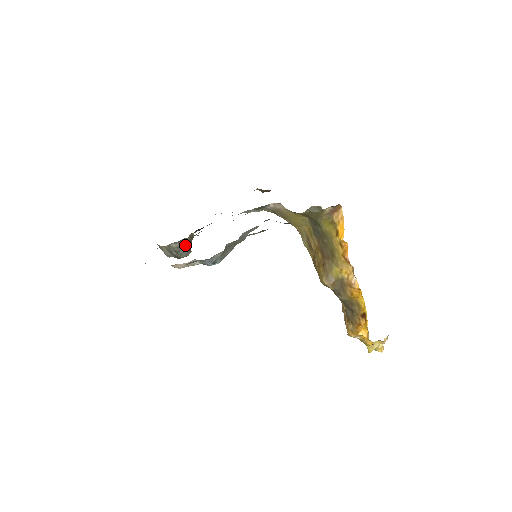
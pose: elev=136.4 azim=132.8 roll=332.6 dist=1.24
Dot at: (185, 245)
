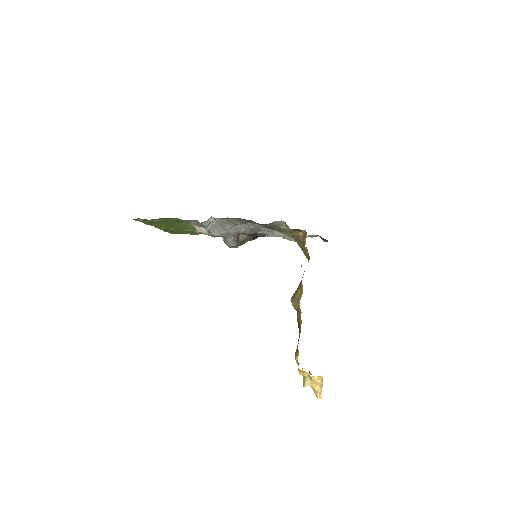
Dot at: (231, 237)
